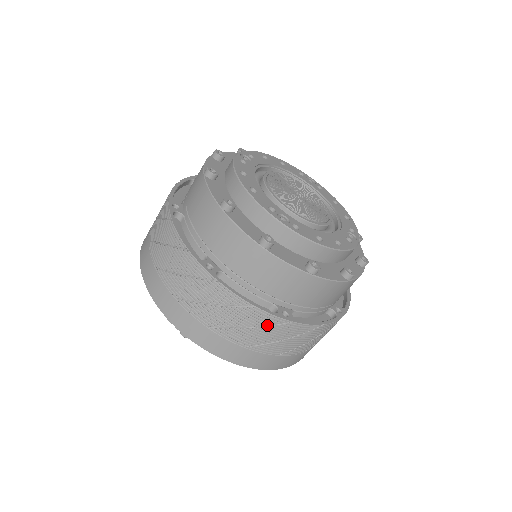
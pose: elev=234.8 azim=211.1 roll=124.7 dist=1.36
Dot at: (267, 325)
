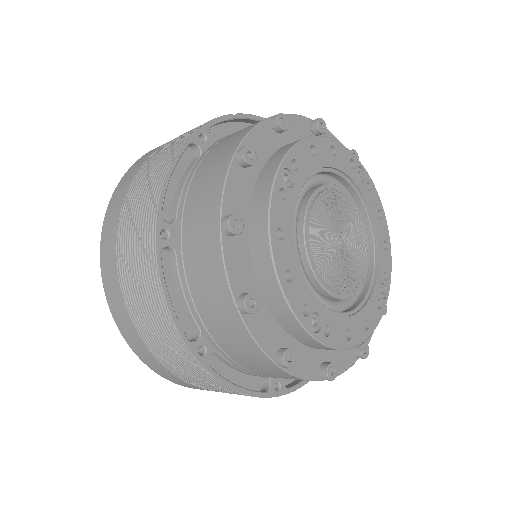
Dot at: occluded
